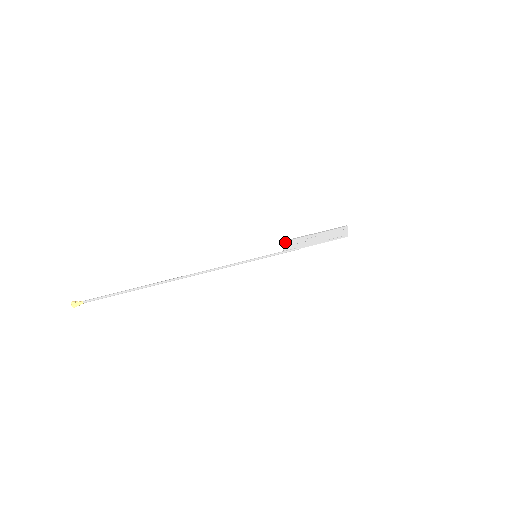
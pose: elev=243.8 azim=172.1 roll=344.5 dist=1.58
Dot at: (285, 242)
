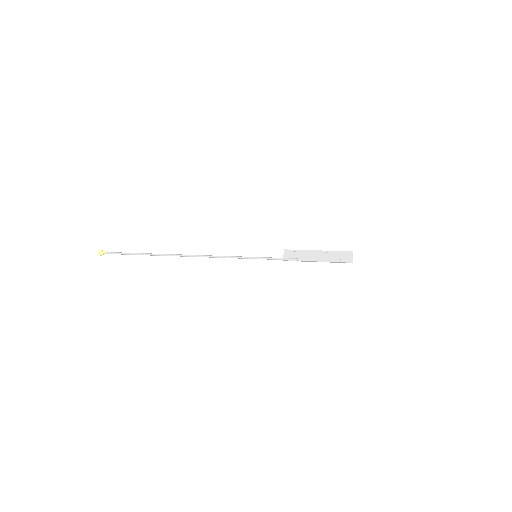
Dot at: (286, 250)
